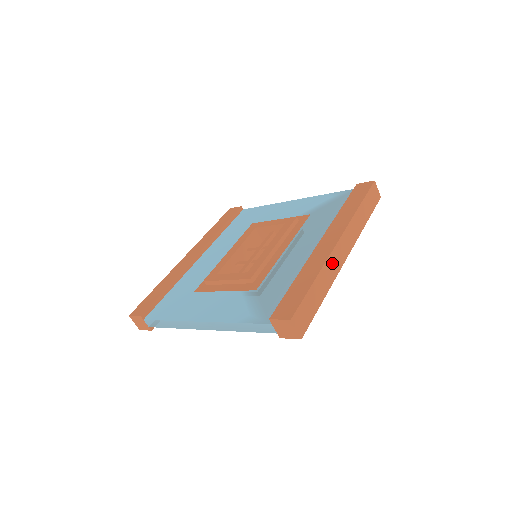
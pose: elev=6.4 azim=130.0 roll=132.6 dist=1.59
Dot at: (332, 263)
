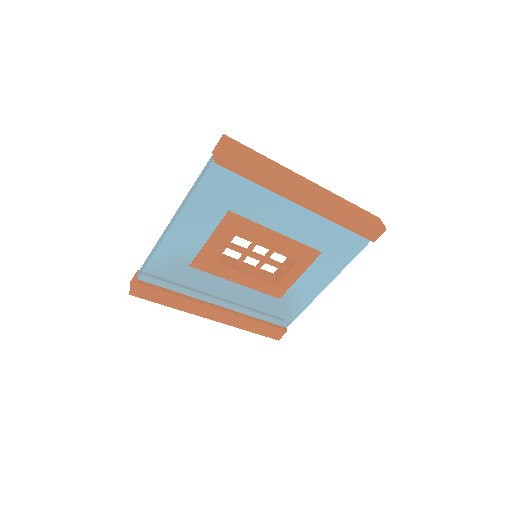
Dot at: (292, 174)
